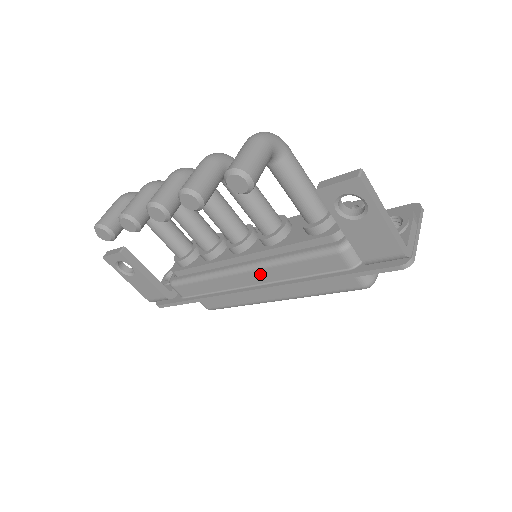
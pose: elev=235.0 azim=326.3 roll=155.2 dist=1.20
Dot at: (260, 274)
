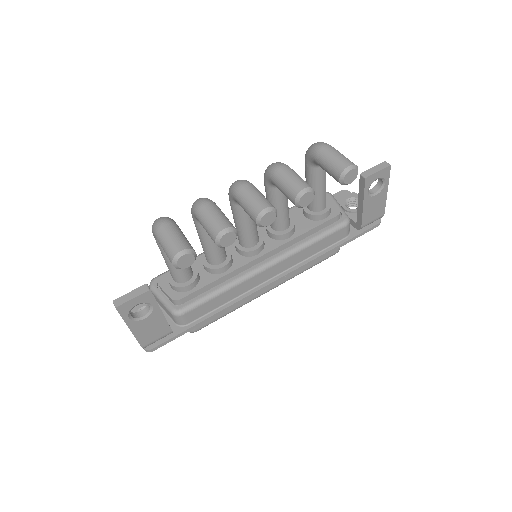
Dot at: (283, 264)
